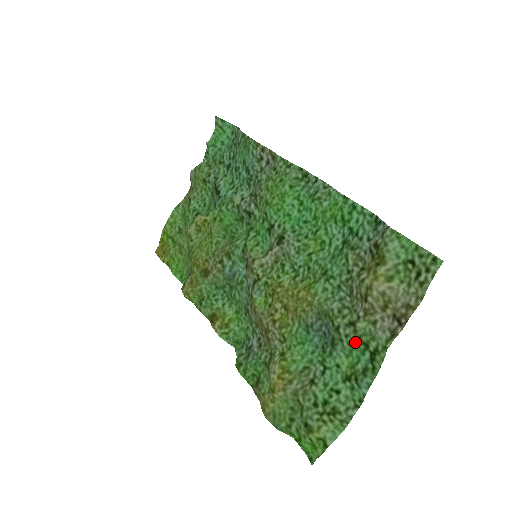
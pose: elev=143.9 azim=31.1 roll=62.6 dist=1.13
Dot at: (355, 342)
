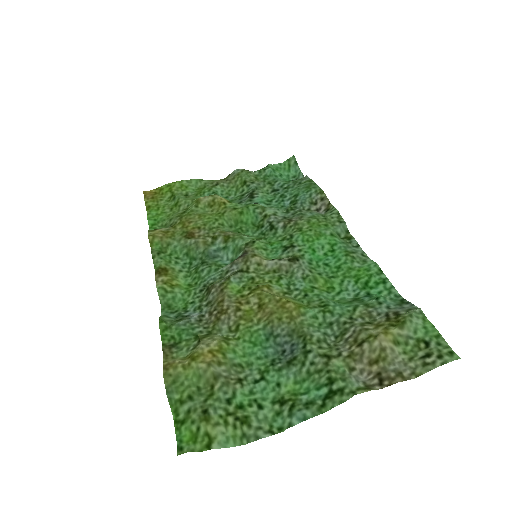
Dot at: (318, 373)
